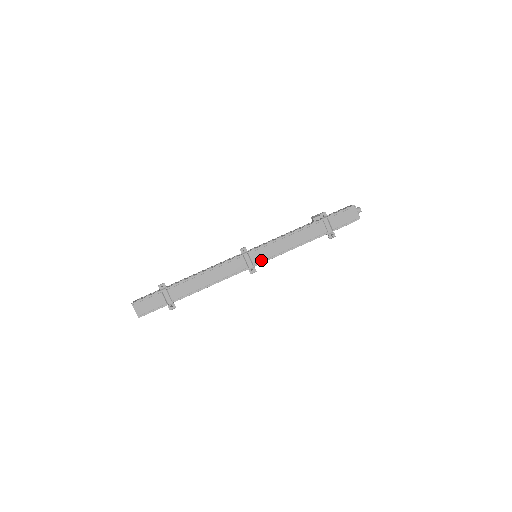
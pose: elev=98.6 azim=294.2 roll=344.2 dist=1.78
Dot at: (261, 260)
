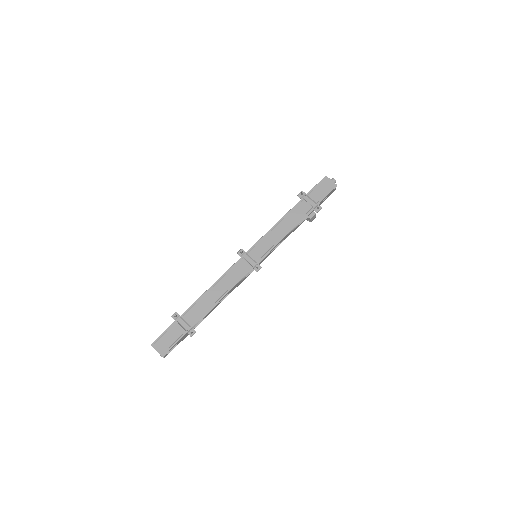
Dot at: (261, 255)
